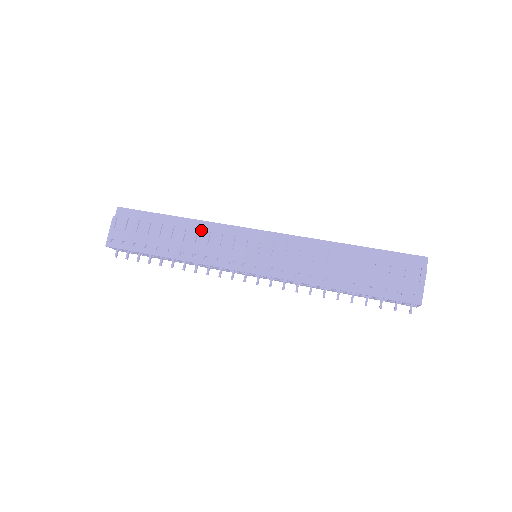
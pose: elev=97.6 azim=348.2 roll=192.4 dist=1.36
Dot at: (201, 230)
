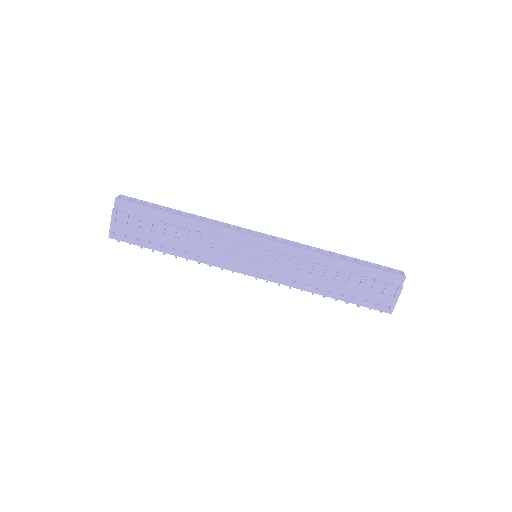
Dot at: (204, 232)
